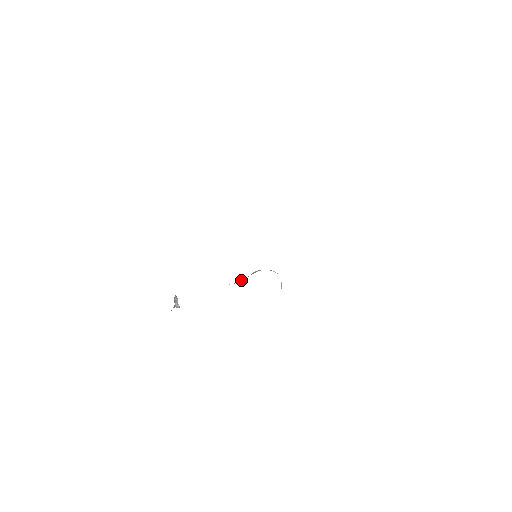
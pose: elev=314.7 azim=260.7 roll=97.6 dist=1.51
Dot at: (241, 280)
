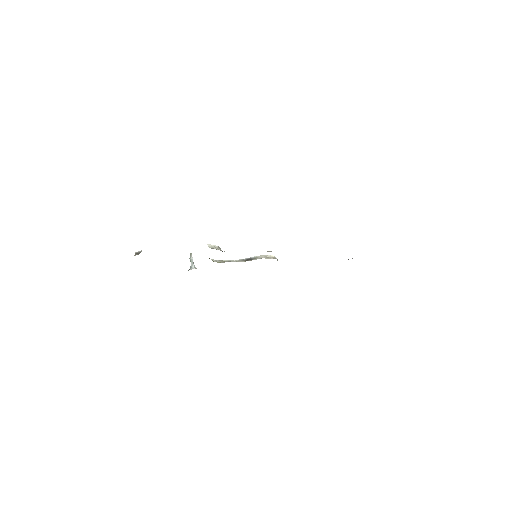
Dot at: occluded
